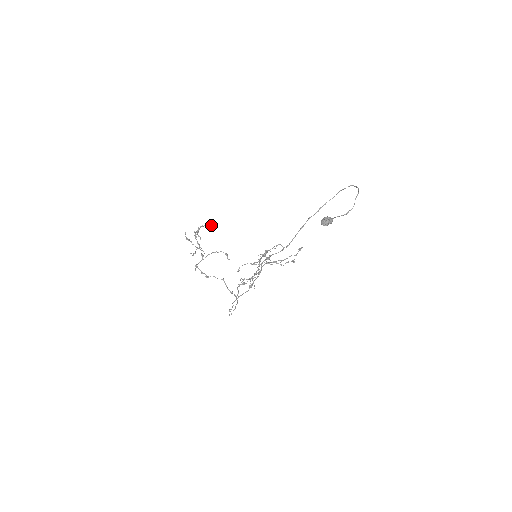
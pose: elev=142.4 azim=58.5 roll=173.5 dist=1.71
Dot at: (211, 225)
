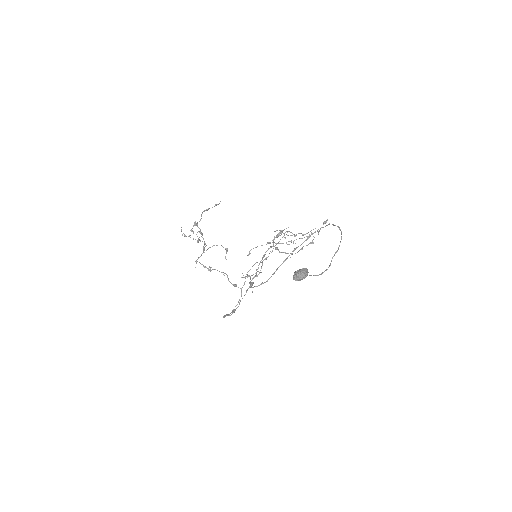
Dot at: (219, 203)
